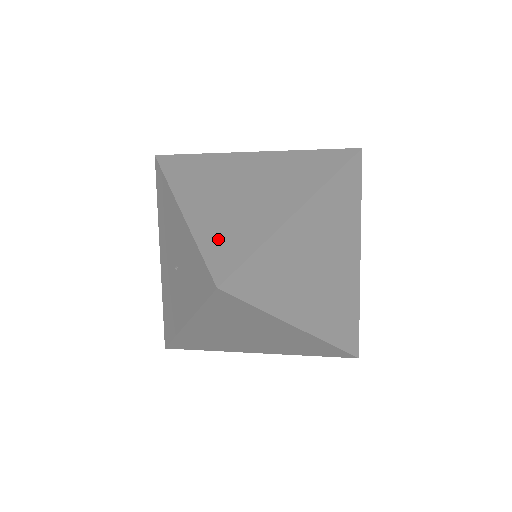
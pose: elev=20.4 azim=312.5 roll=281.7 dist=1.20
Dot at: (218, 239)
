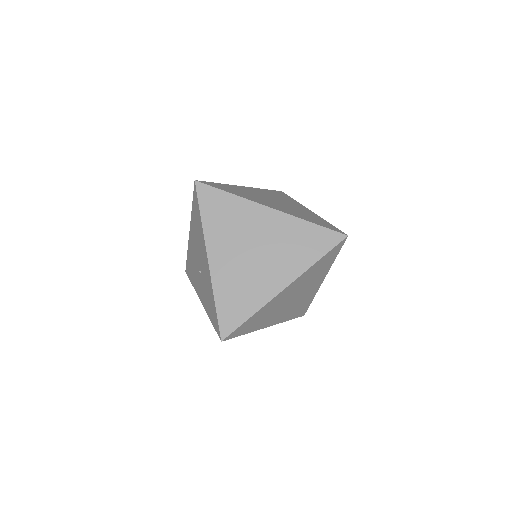
Dot at: (228, 301)
